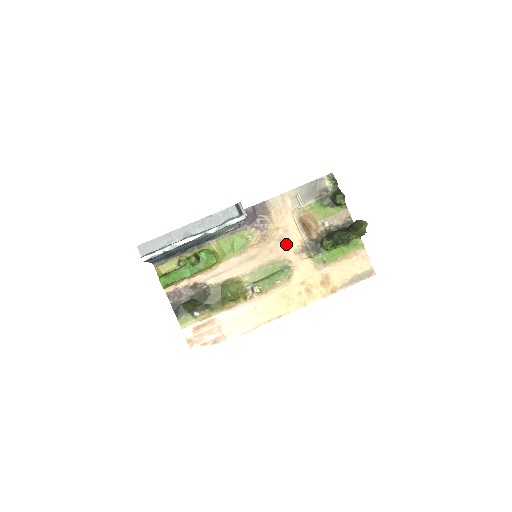
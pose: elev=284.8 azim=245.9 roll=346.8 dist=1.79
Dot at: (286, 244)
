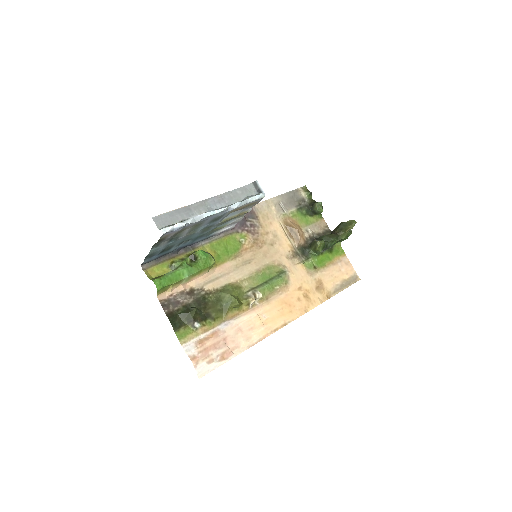
Dot at: (278, 249)
